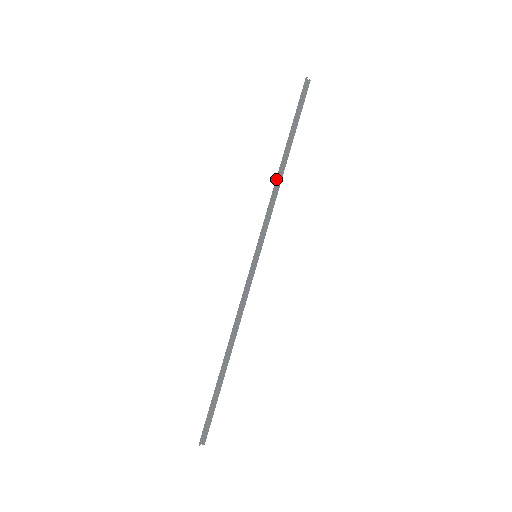
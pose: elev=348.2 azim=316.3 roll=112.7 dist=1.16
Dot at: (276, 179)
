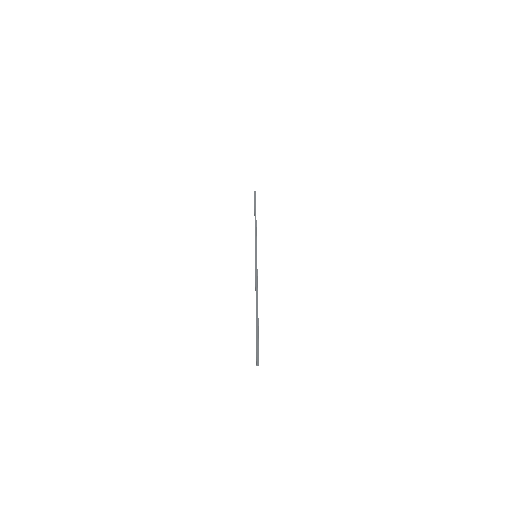
Dot at: (255, 224)
